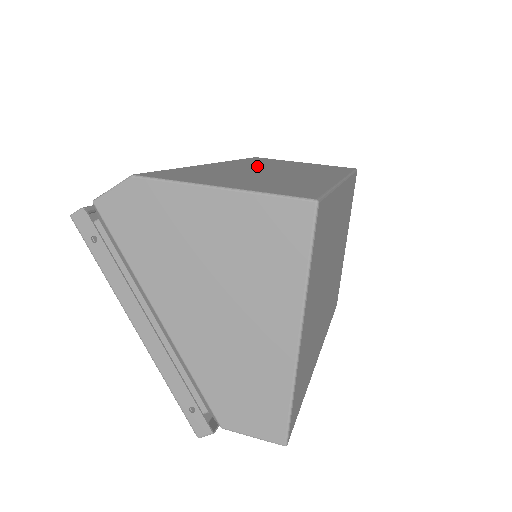
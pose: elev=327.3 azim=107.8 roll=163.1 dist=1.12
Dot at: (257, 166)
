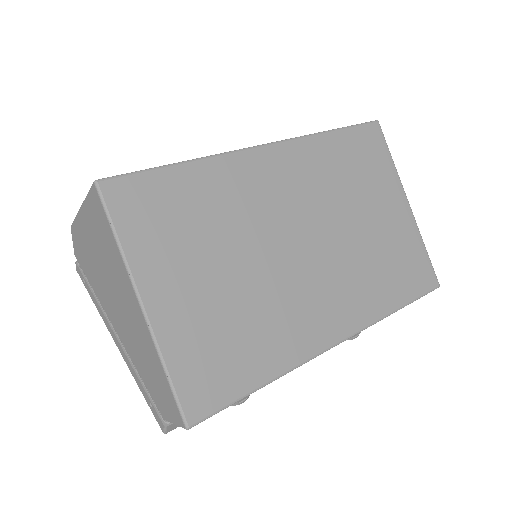
Dot at: occluded
